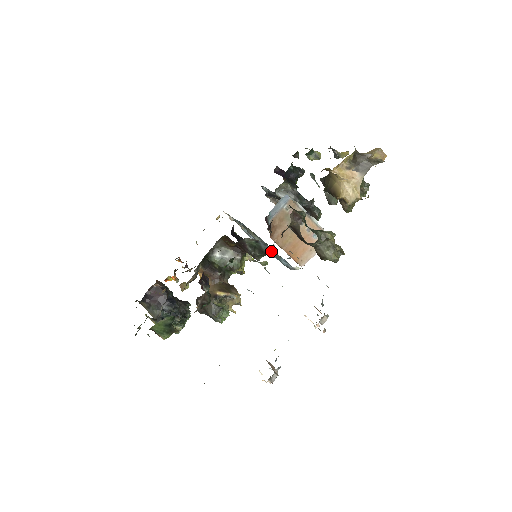
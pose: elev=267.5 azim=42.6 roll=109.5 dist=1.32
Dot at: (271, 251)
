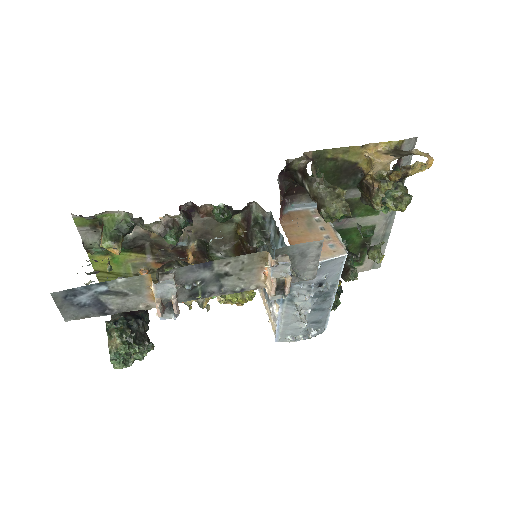
Dot at: (273, 233)
